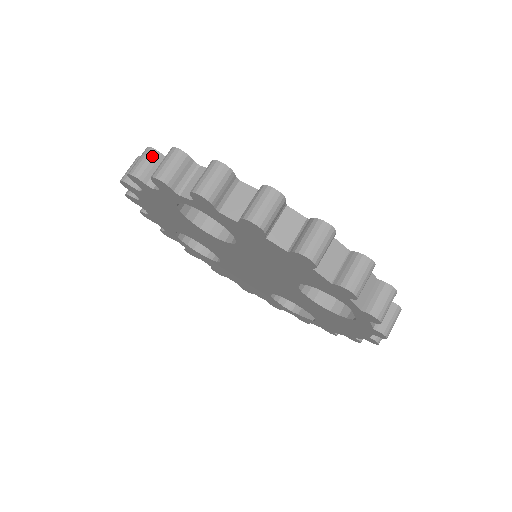
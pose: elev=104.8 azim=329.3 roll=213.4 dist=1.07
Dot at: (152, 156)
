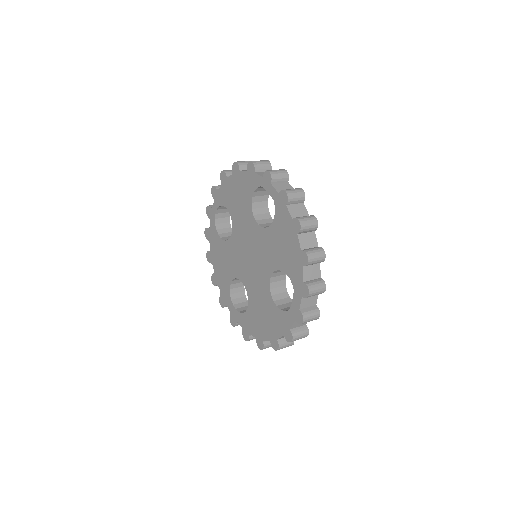
Dot at: occluded
